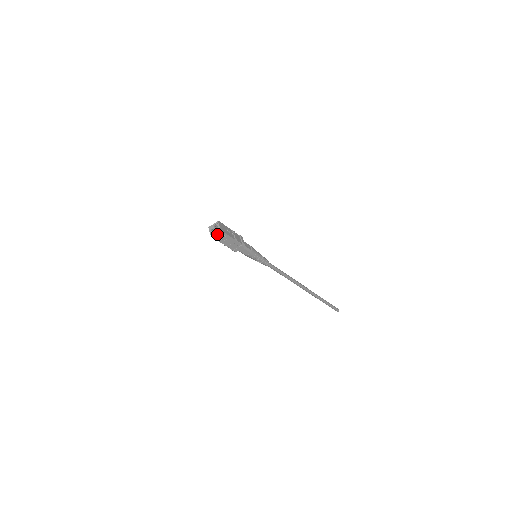
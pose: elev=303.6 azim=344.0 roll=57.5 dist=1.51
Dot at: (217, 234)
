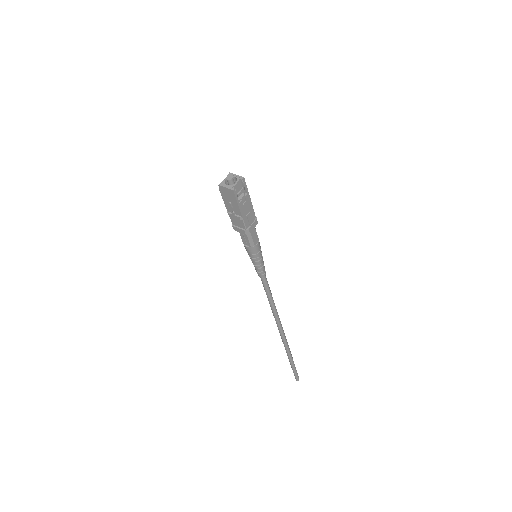
Dot at: (236, 189)
